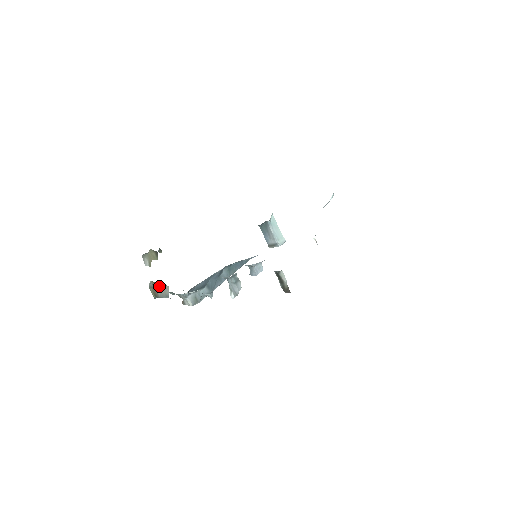
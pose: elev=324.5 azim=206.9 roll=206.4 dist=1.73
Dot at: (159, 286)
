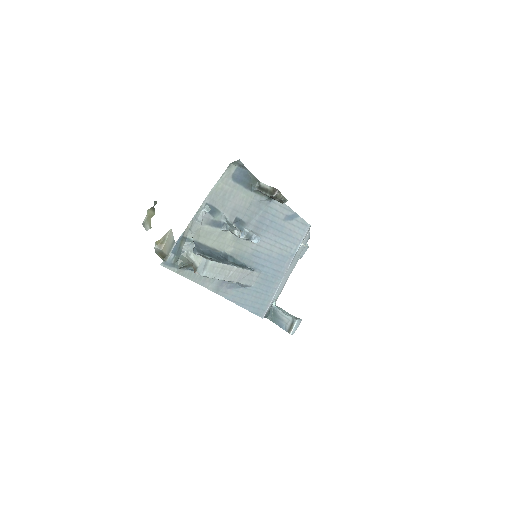
Dot at: (164, 246)
